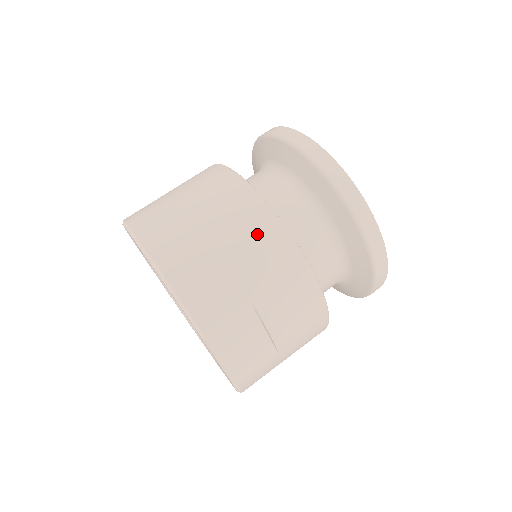
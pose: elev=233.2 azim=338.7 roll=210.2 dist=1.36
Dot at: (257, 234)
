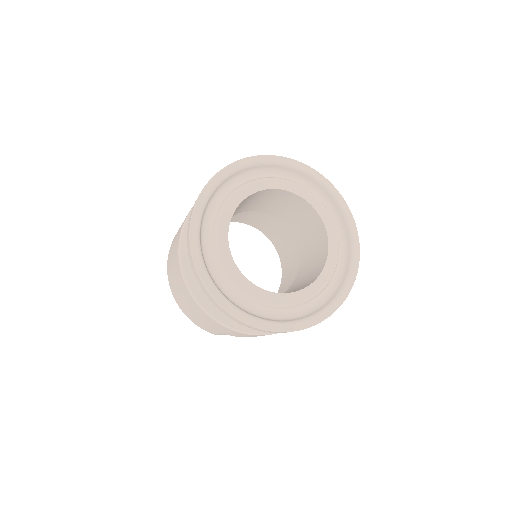
Dot at: (202, 315)
